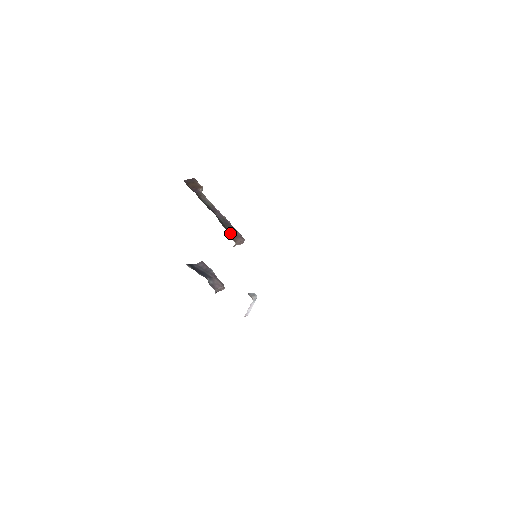
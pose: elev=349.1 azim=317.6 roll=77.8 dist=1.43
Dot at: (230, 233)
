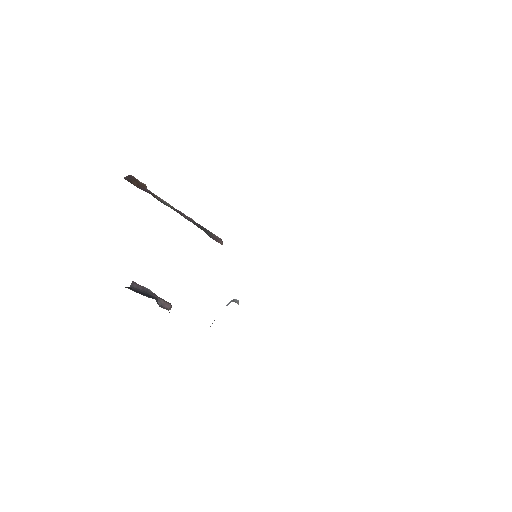
Dot at: (210, 236)
